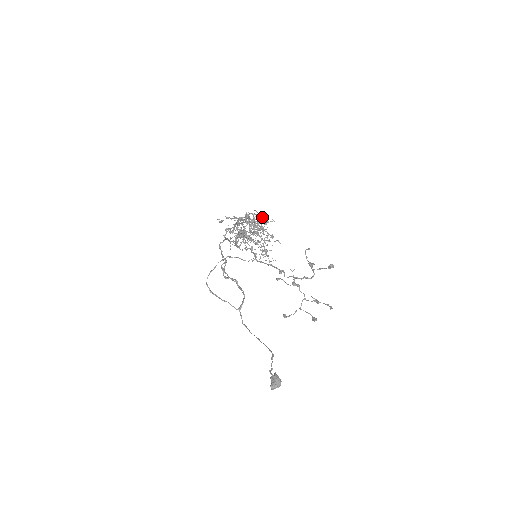
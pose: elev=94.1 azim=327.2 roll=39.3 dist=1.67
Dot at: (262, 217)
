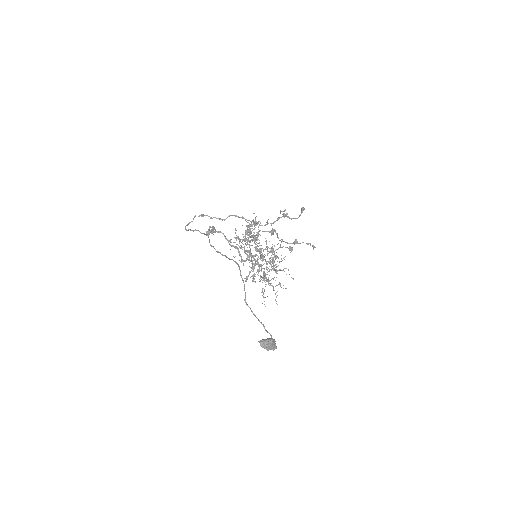
Dot at: (274, 253)
